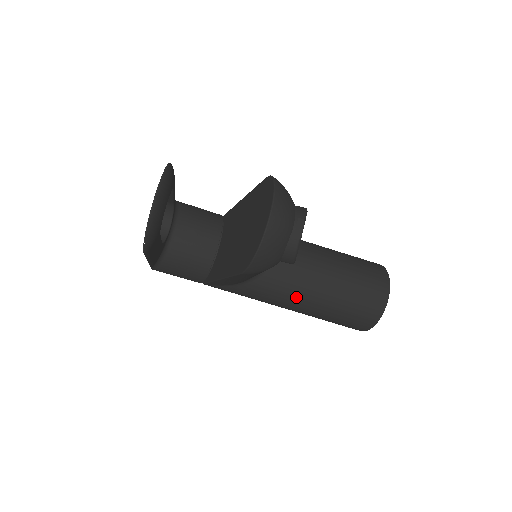
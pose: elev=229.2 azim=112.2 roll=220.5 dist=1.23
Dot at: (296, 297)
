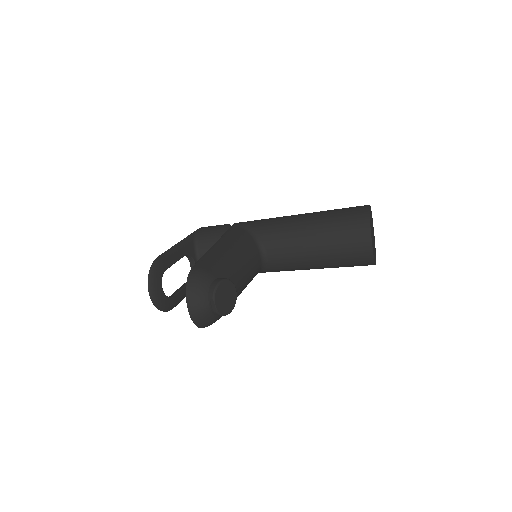
Dot at: (300, 268)
